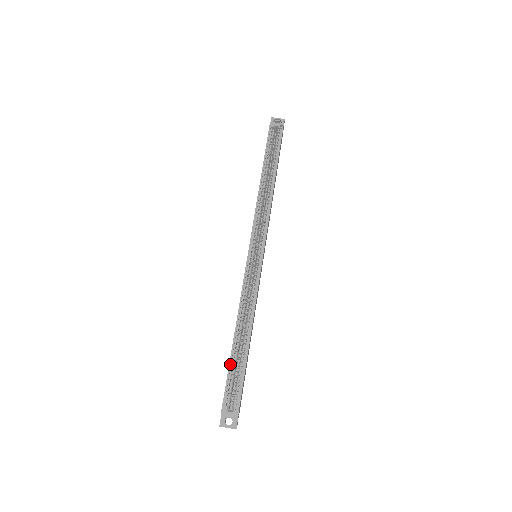
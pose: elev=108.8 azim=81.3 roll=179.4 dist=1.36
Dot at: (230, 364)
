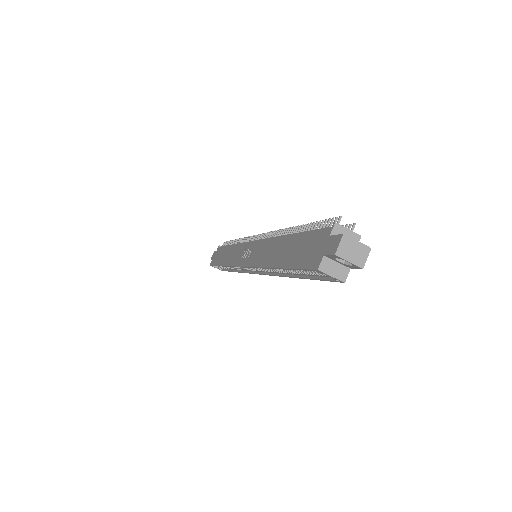
Dot at: occluded
